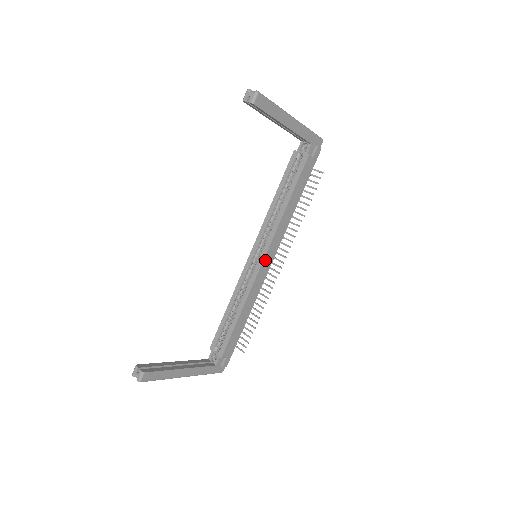
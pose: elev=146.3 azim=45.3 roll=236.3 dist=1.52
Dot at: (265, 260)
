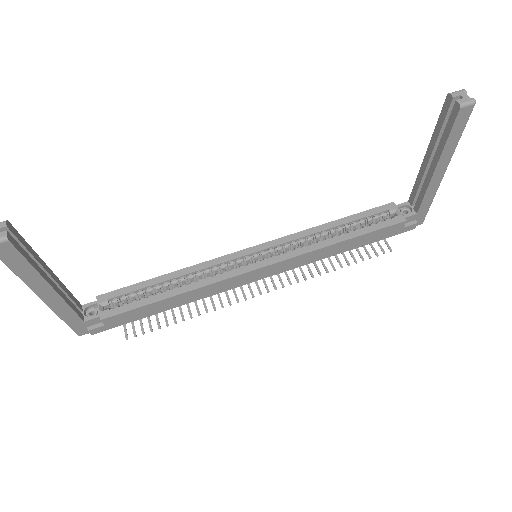
Dot at: (261, 270)
